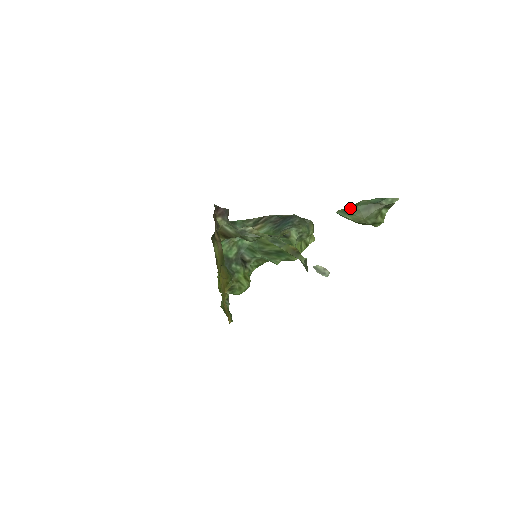
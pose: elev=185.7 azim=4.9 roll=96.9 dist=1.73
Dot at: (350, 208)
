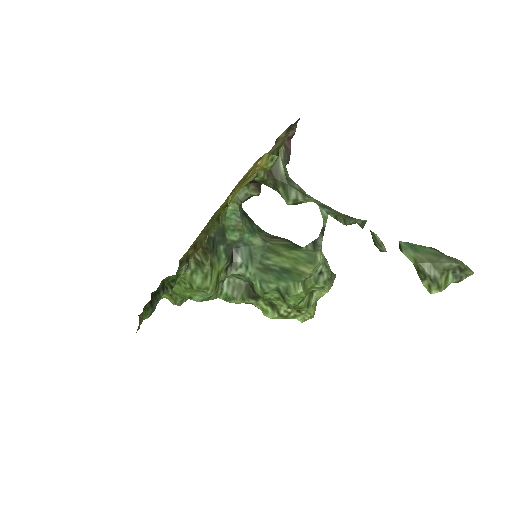
Dot at: (418, 245)
